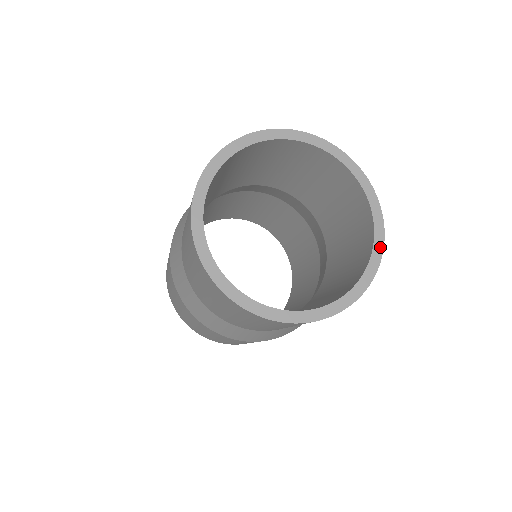
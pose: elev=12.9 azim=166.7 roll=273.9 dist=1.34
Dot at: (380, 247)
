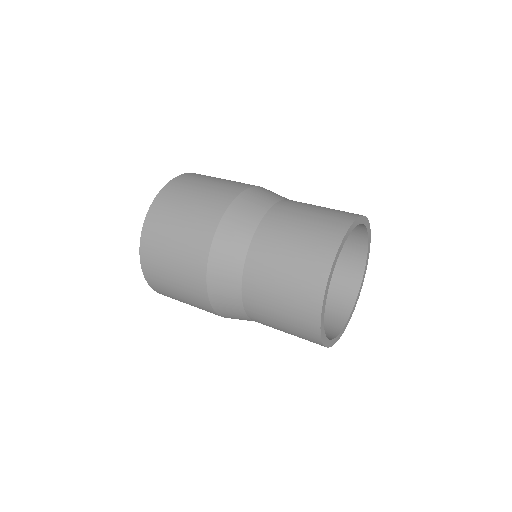
Dot at: (354, 309)
